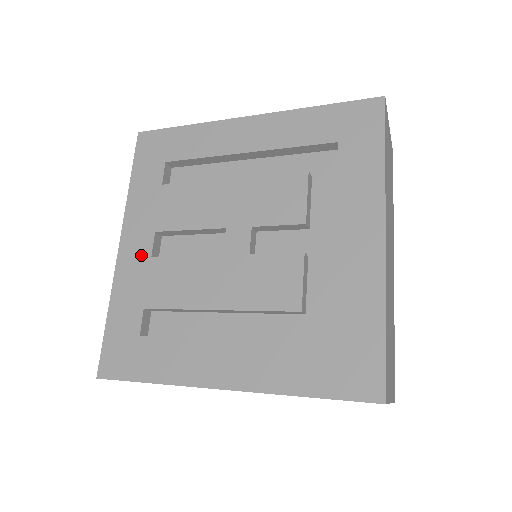
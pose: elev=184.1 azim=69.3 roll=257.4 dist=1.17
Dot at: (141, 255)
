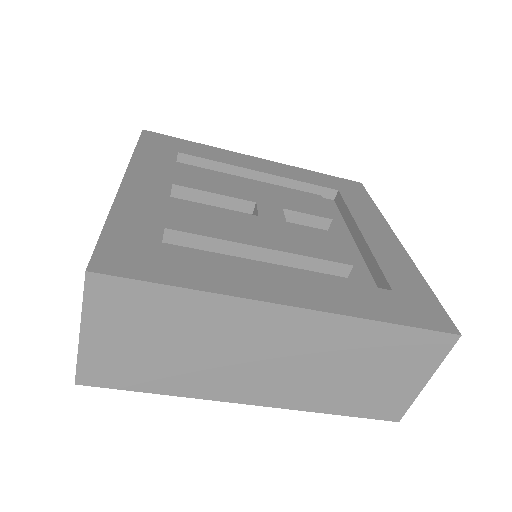
Dot at: (156, 192)
